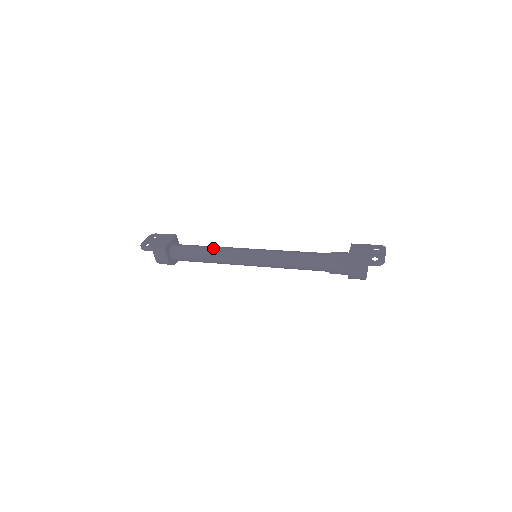
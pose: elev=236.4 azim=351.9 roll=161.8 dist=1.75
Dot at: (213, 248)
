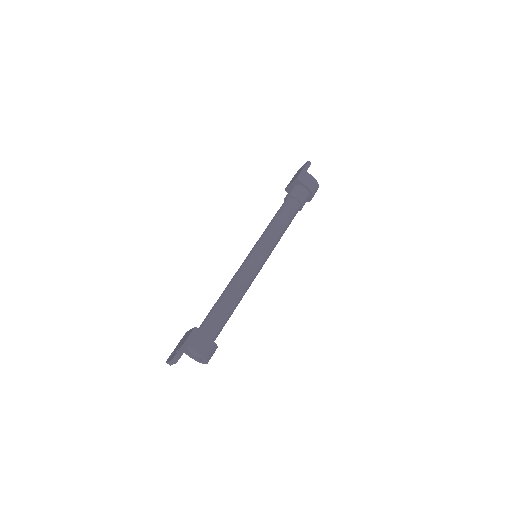
Dot at: (225, 288)
